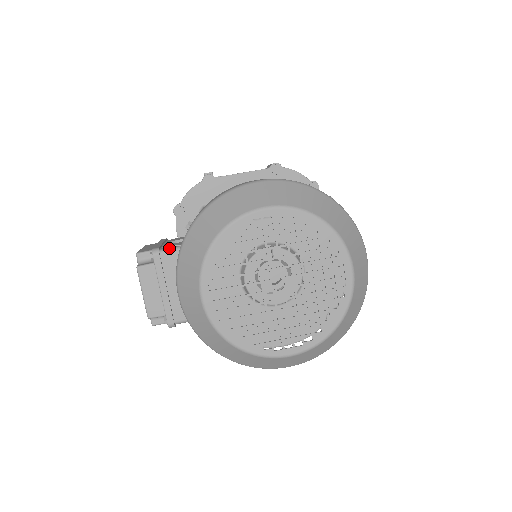
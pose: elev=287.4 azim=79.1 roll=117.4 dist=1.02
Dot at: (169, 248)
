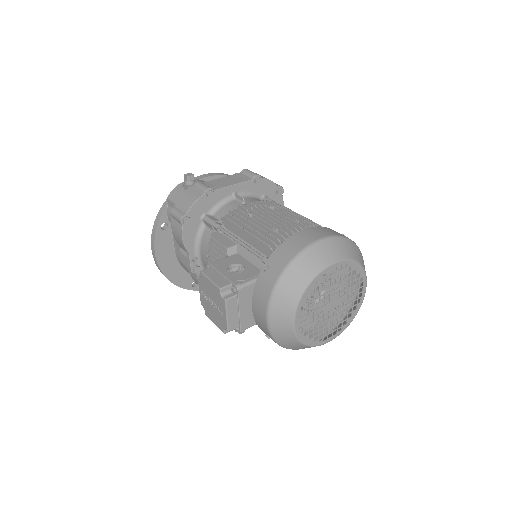
Dot at: (246, 282)
